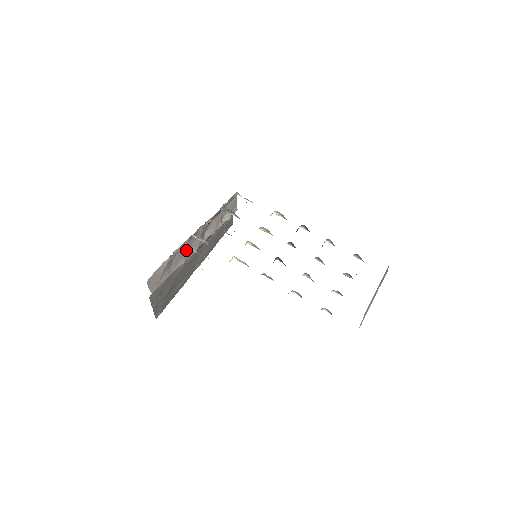
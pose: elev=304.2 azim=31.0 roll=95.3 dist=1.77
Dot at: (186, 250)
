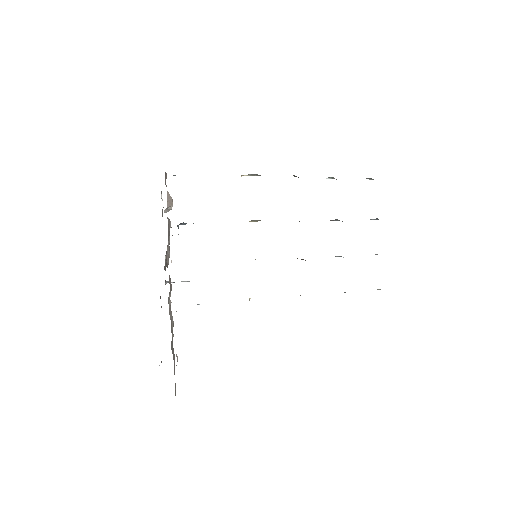
Dot at: occluded
